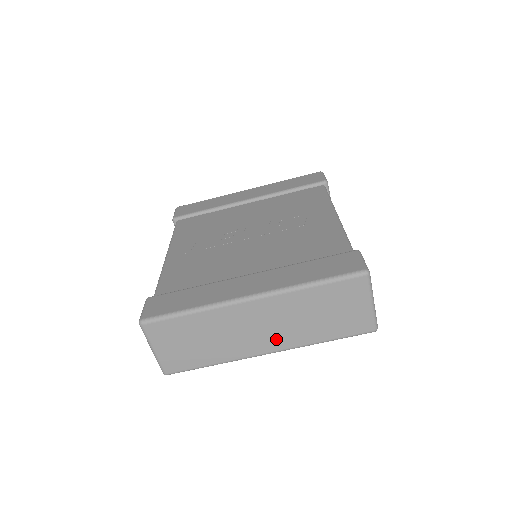
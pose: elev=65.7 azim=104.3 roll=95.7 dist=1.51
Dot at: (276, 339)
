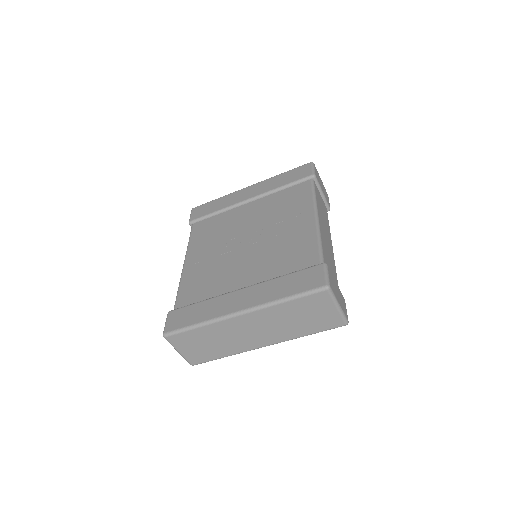
Dot at: (268, 337)
